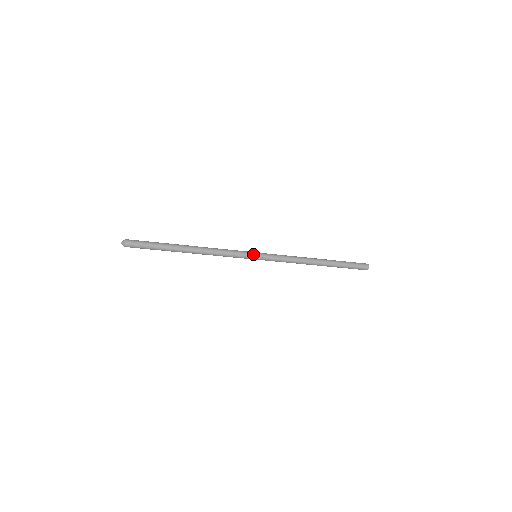
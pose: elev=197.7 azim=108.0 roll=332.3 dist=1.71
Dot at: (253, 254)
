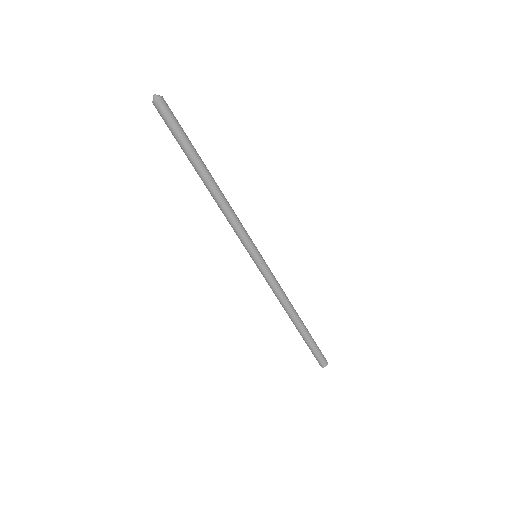
Dot at: (257, 249)
